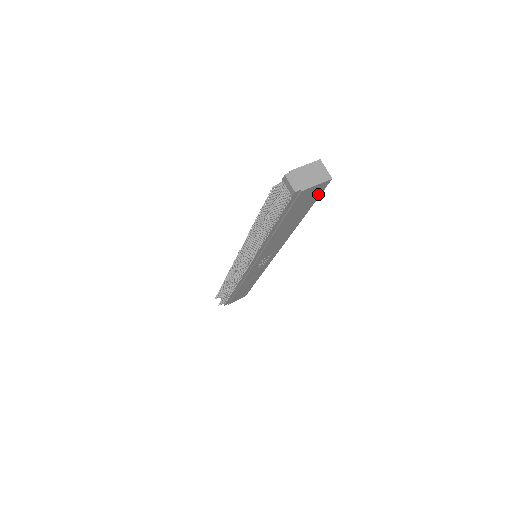
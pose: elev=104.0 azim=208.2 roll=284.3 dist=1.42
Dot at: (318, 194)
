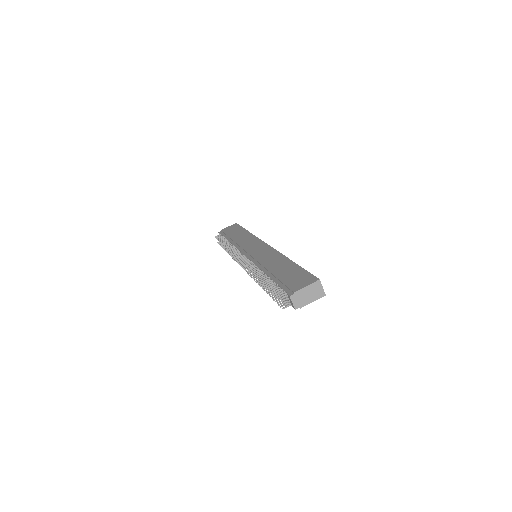
Dot at: occluded
